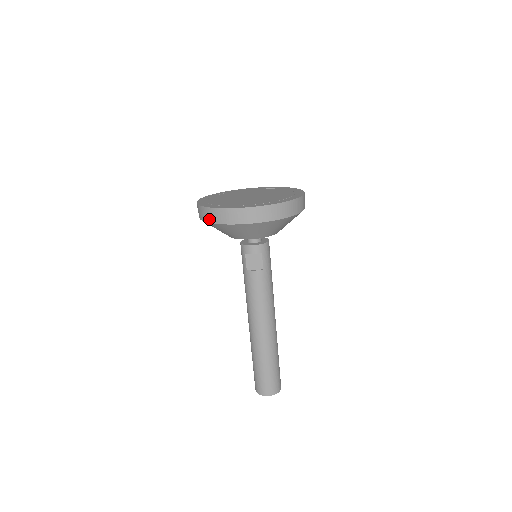
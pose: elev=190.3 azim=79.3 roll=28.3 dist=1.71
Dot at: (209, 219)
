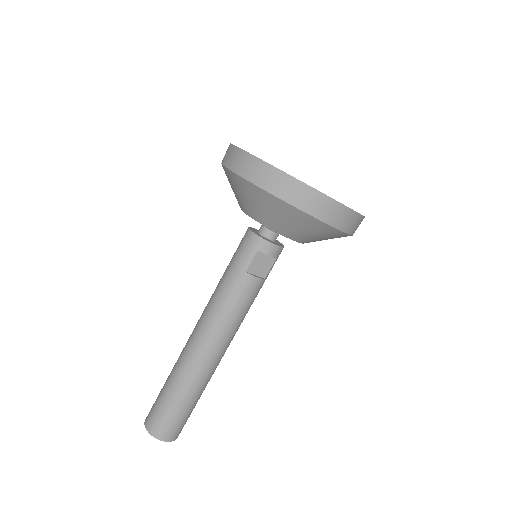
Dot at: (281, 192)
